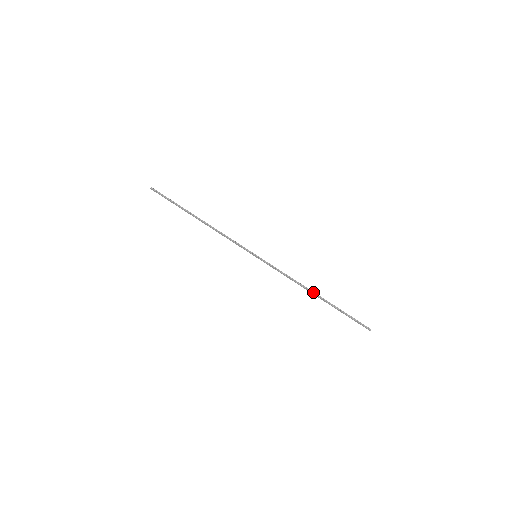
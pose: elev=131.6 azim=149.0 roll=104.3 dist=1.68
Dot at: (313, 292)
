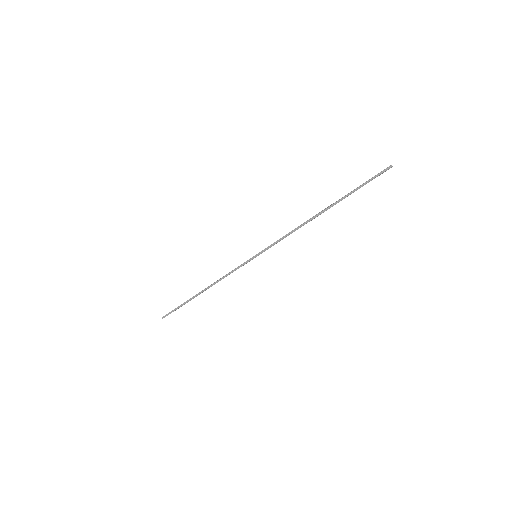
Dot at: (317, 214)
